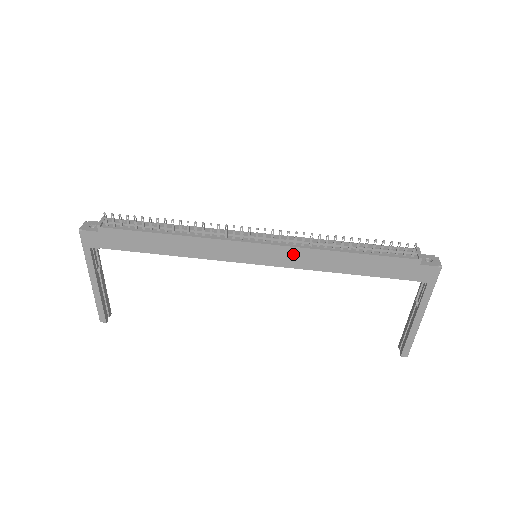
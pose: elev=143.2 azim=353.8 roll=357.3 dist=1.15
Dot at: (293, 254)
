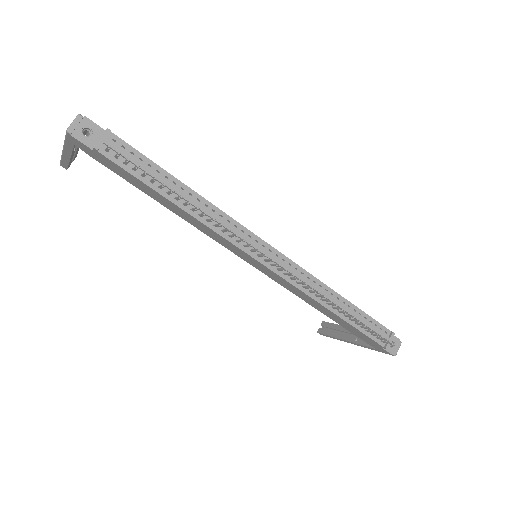
Dot at: (290, 285)
